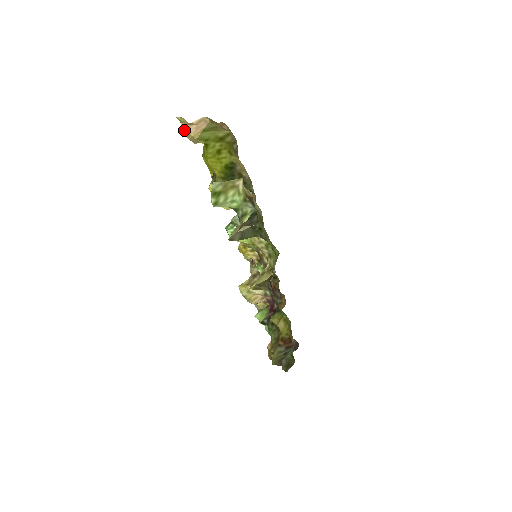
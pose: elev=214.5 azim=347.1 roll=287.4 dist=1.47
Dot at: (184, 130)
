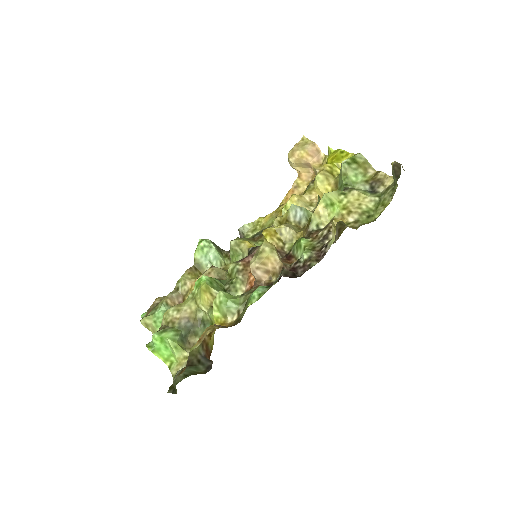
Dot at: (300, 145)
